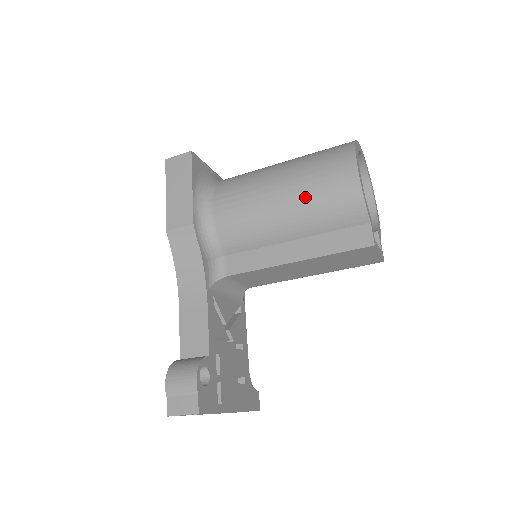
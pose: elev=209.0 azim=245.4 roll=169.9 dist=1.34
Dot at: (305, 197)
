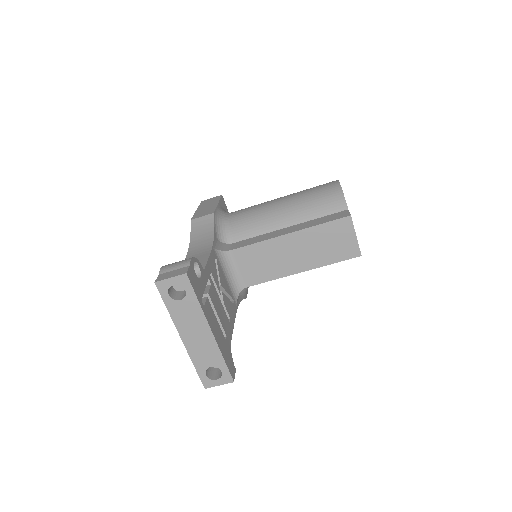
Dot at: (300, 197)
